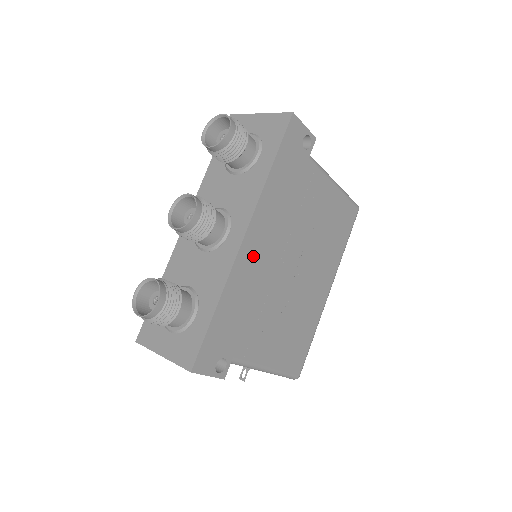
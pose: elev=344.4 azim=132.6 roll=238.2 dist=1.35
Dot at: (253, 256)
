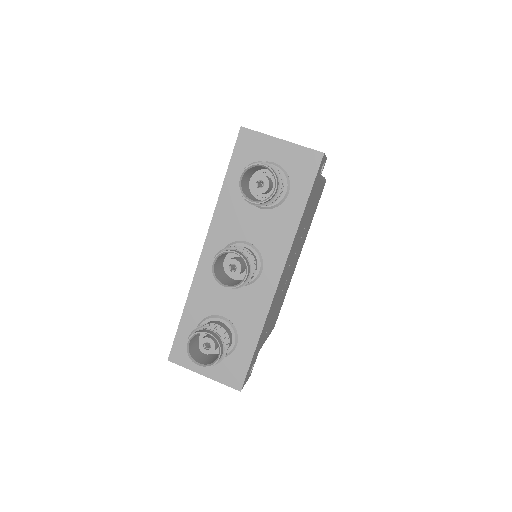
Dot at: (280, 285)
